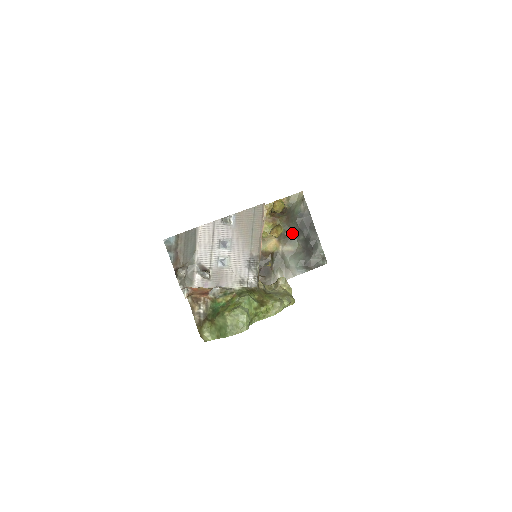
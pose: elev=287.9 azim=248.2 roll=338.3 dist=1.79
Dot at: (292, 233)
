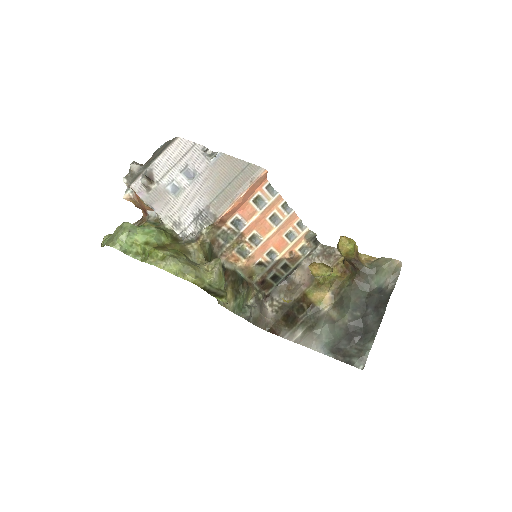
Dot at: (350, 300)
